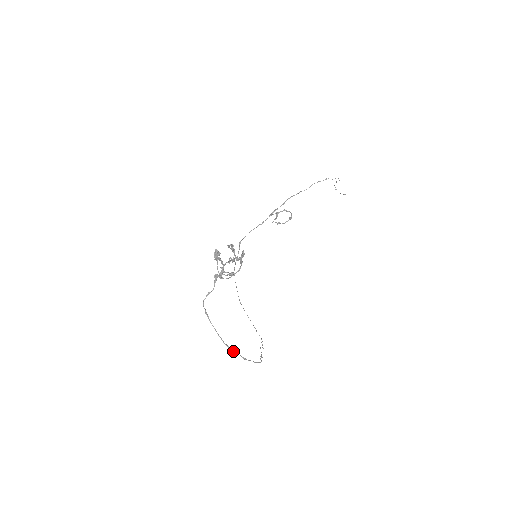
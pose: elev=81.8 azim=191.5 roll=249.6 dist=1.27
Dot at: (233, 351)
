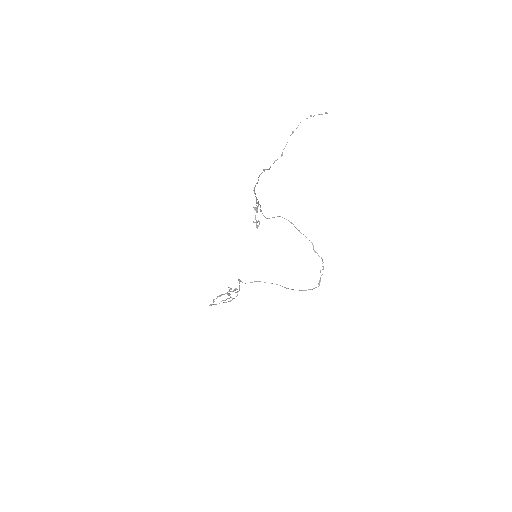
Dot at: (292, 289)
